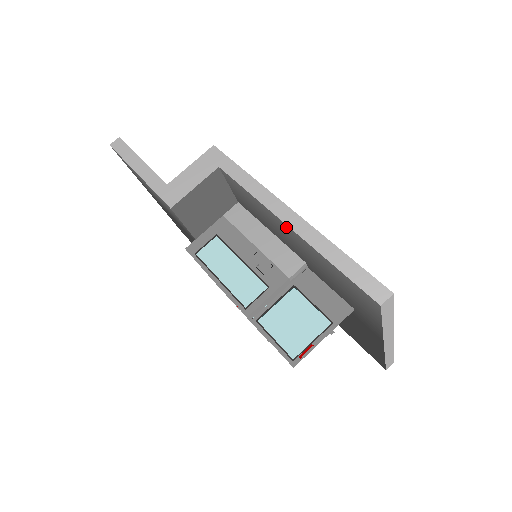
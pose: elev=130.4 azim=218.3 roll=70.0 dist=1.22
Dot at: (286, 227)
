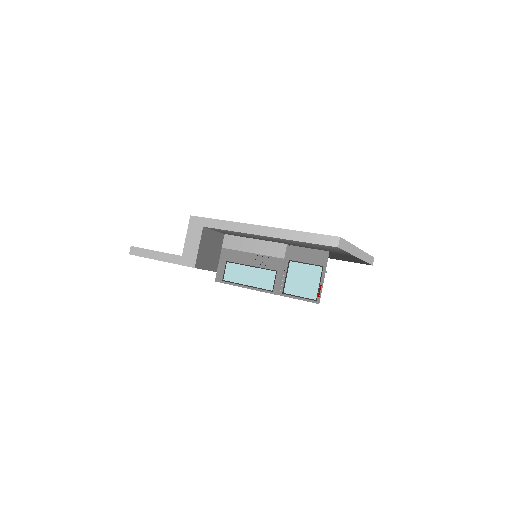
Dot at: occluded
